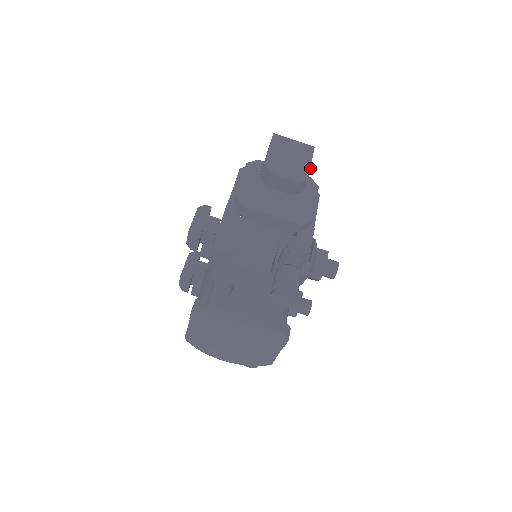
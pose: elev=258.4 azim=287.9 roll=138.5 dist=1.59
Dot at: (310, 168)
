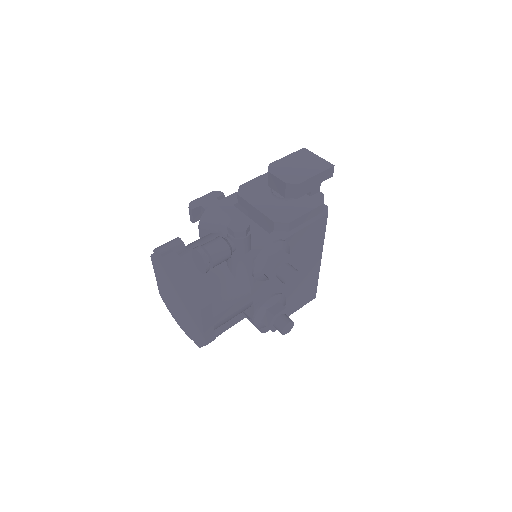
Dot at: (310, 177)
